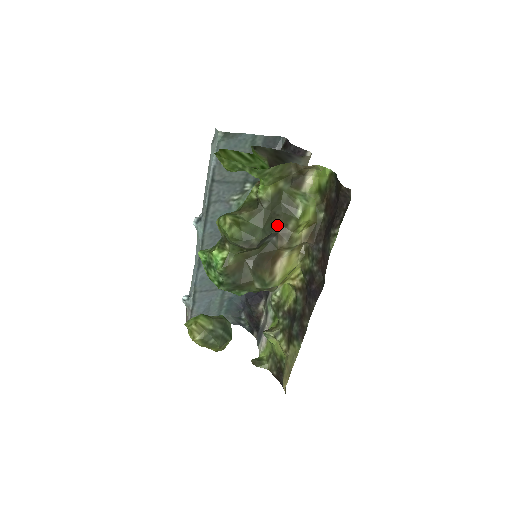
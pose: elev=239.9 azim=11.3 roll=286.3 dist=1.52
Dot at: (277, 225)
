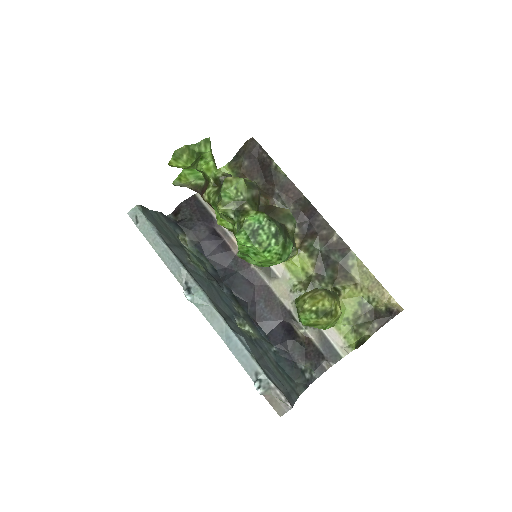
Dot at: occluded
